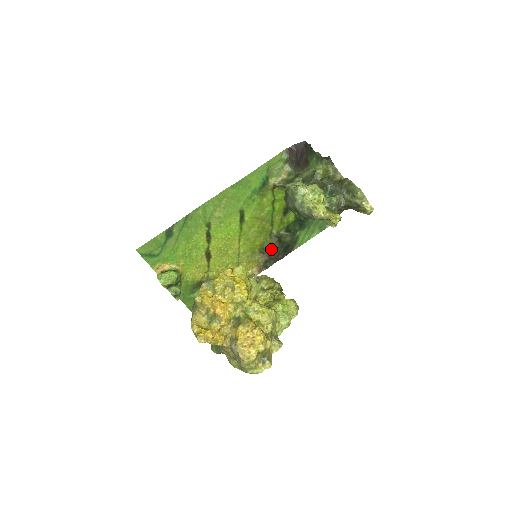
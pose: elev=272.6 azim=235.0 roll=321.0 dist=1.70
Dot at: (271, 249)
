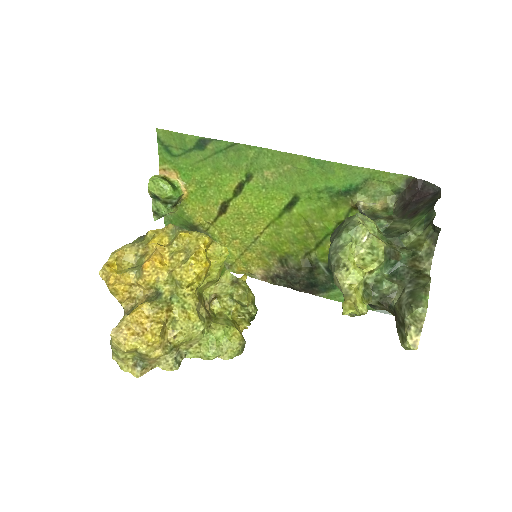
Dot at: (294, 269)
